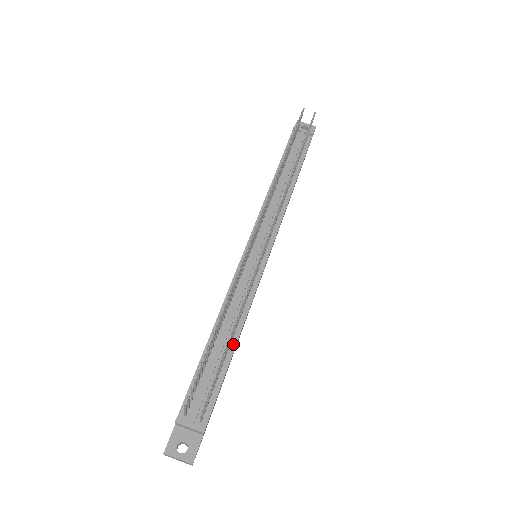
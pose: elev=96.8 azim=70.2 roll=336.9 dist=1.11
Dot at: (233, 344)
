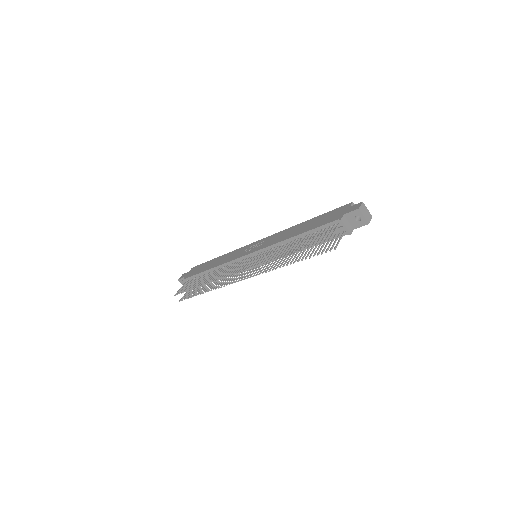
Dot at: occluded
